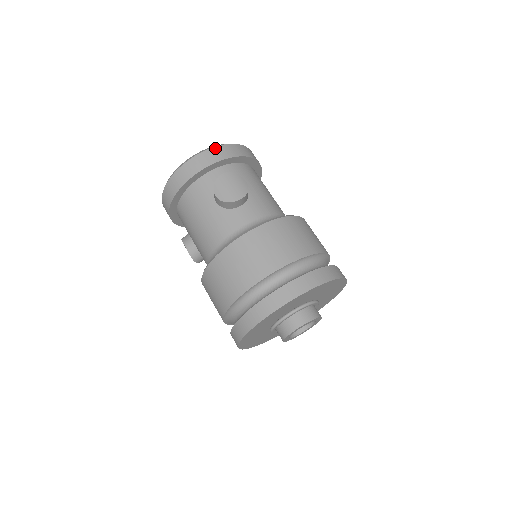
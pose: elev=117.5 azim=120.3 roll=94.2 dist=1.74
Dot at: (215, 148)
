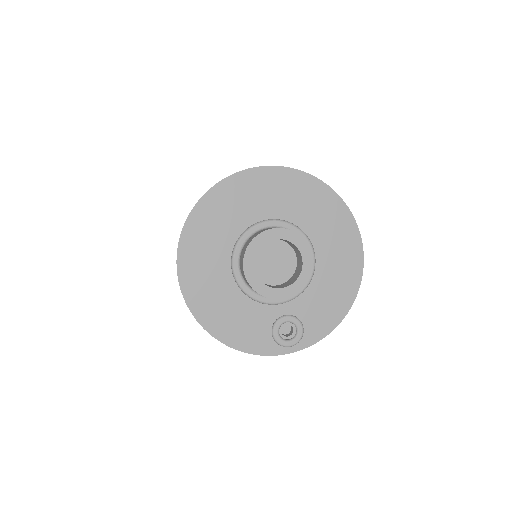
Dot at: occluded
